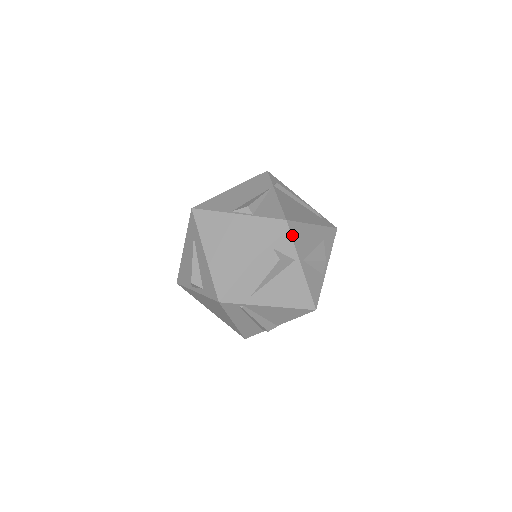
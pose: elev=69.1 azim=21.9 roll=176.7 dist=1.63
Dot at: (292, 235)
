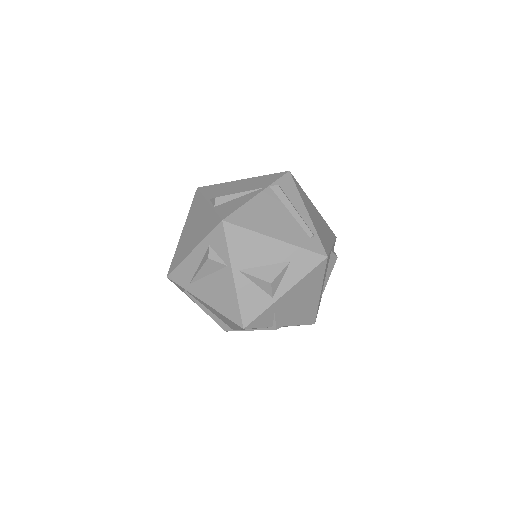
Dot at: (227, 238)
